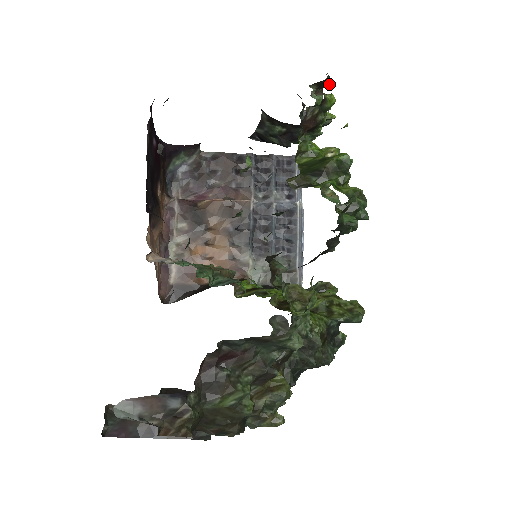
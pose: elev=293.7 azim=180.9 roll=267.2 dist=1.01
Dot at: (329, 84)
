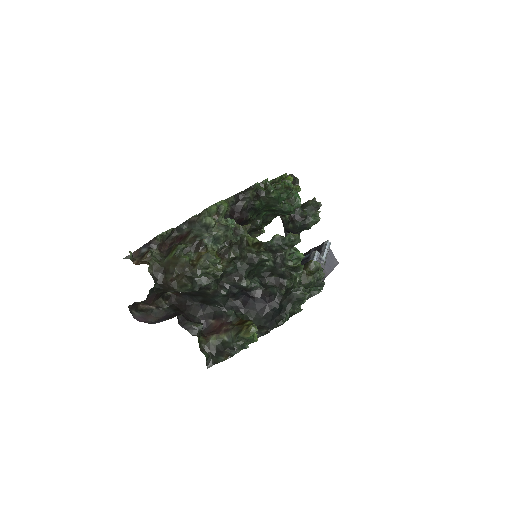
Dot at: (293, 177)
